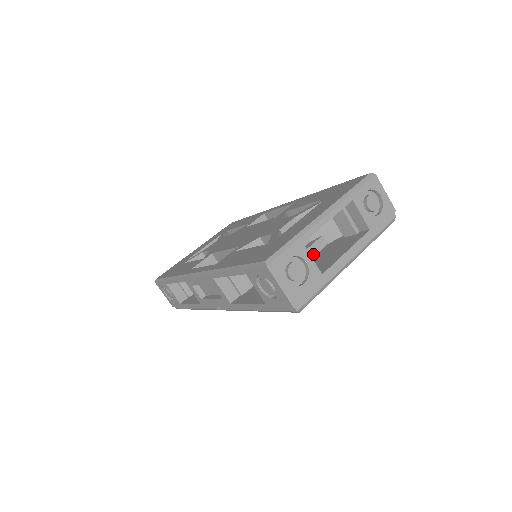
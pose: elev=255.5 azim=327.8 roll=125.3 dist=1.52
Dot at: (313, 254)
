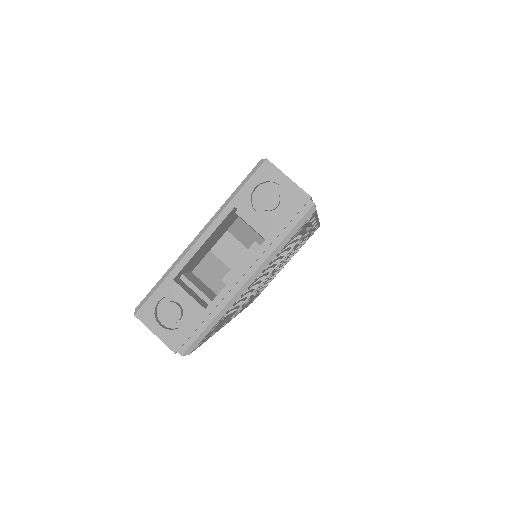
Dot at: occluded
